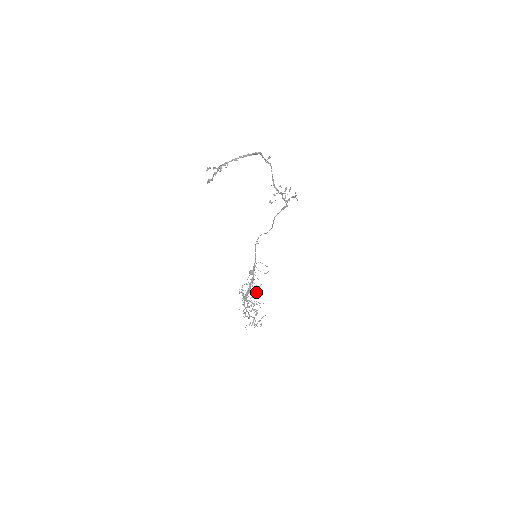
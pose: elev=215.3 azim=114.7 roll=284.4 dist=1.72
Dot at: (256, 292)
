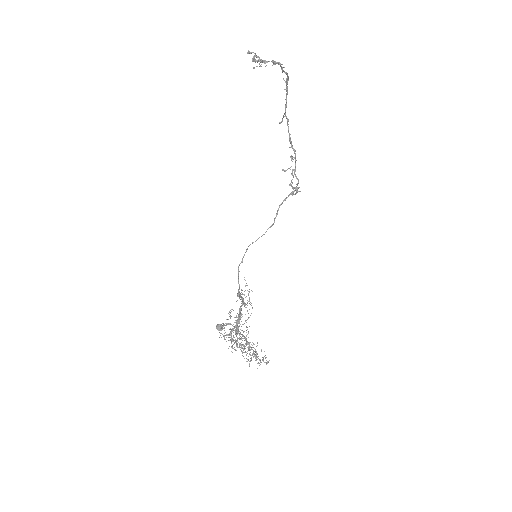
Dot at: (239, 337)
